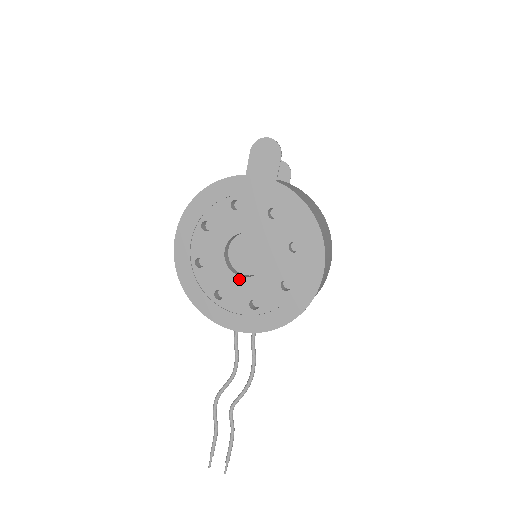
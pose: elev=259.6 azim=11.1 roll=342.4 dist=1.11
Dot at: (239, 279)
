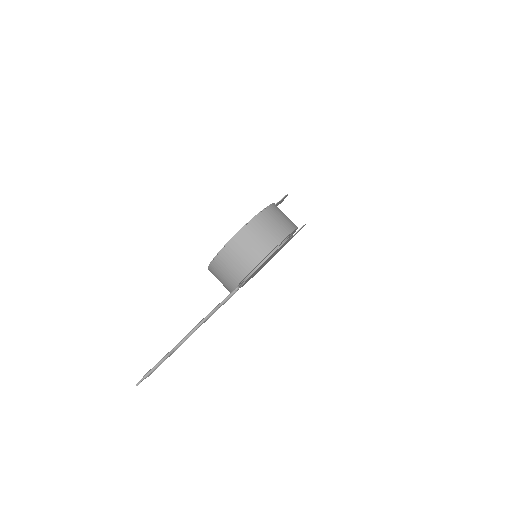
Dot at: occluded
